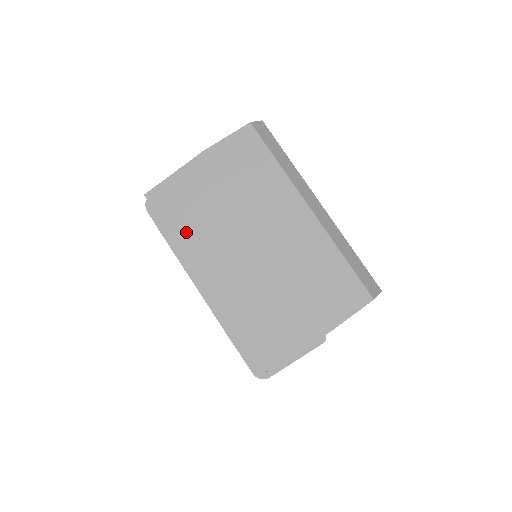
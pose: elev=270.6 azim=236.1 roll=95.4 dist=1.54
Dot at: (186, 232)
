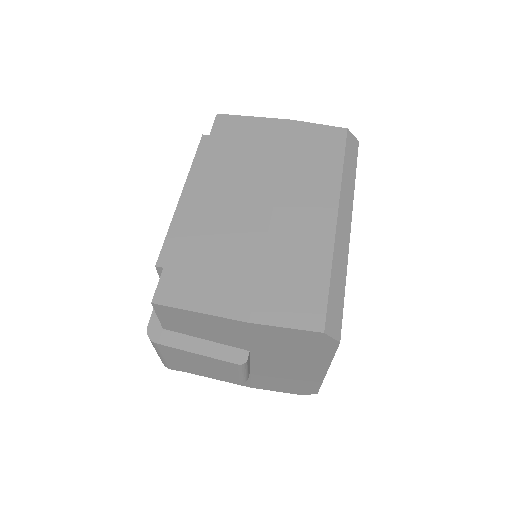
Dot at: (218, 155)
